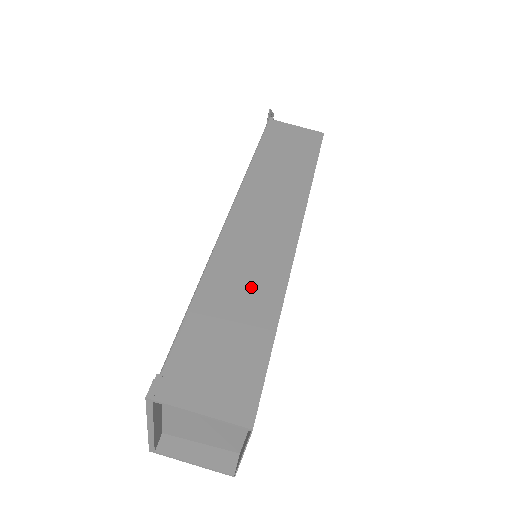
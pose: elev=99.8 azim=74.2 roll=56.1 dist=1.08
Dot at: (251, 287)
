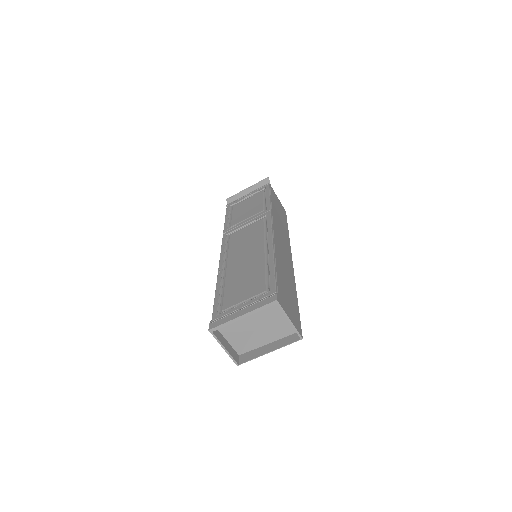
Dot at: (288, 274)
